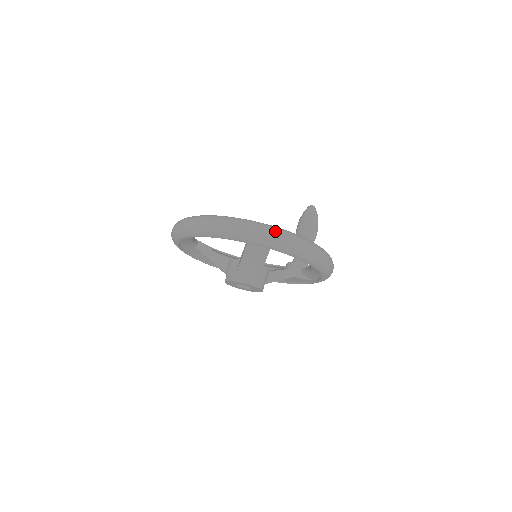
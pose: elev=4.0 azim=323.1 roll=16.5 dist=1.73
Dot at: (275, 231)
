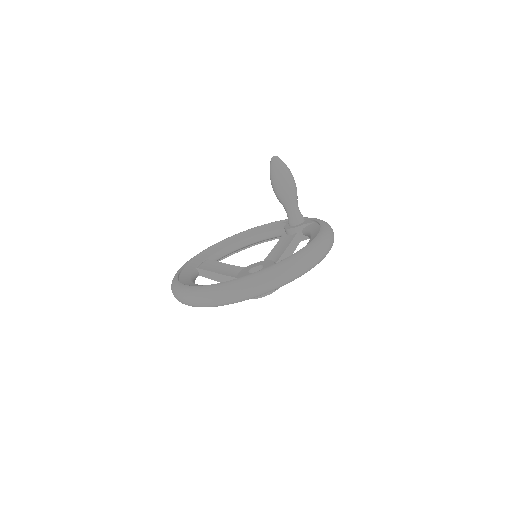
Dot at: (268, 279)
